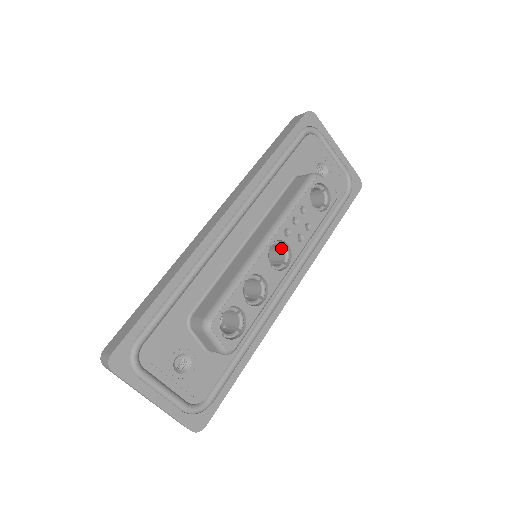
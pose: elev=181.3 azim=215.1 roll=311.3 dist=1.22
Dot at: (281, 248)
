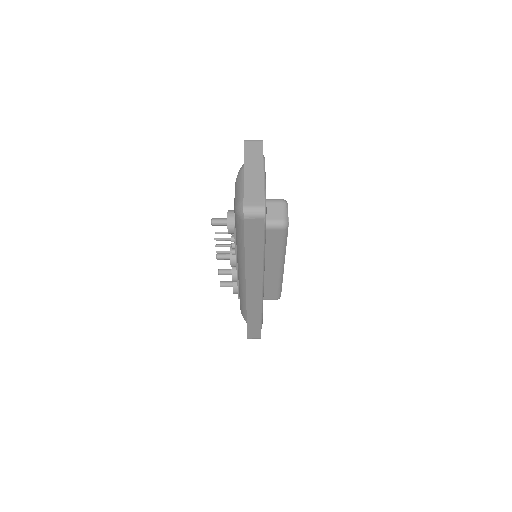
Dot at: occluded
